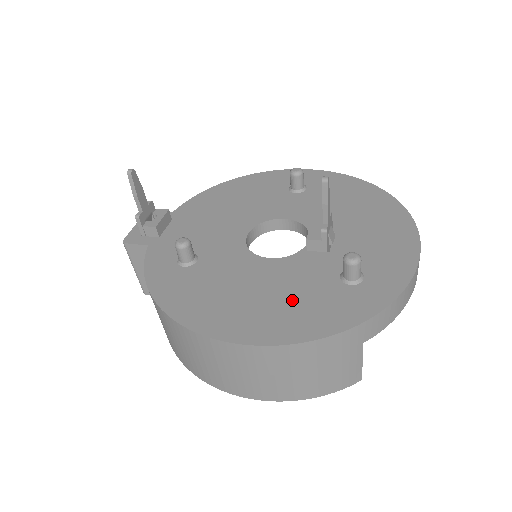
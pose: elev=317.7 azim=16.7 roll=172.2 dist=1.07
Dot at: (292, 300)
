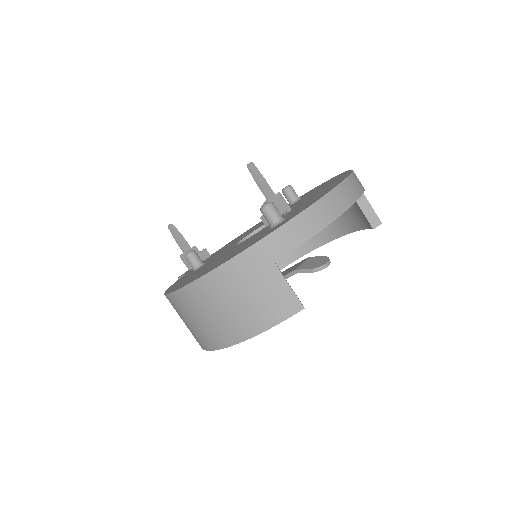
Dot at: (231, 253)
